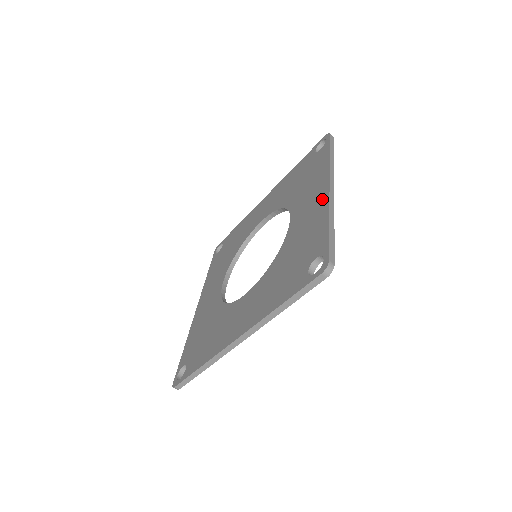
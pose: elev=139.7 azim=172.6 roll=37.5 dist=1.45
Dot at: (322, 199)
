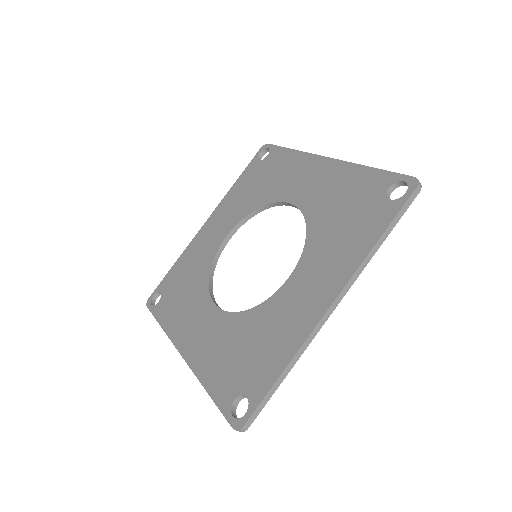
Dot at: (330, 166)
